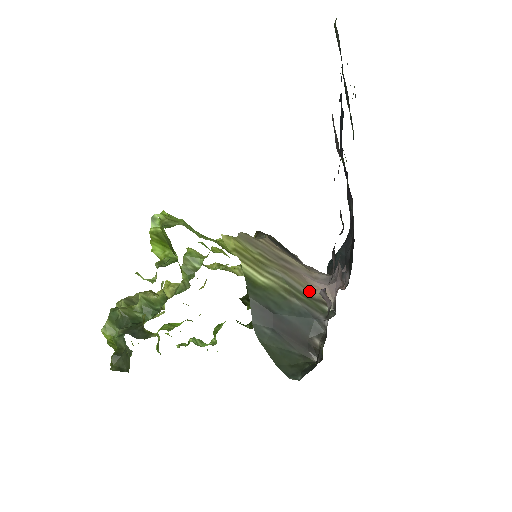
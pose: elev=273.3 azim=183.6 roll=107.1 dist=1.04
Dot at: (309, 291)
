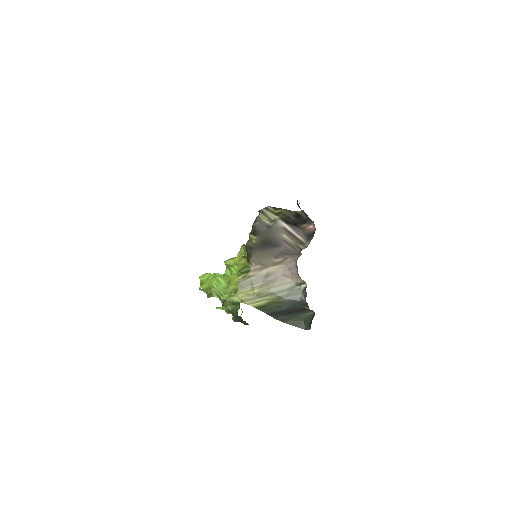
Dot at: (290, 283)
